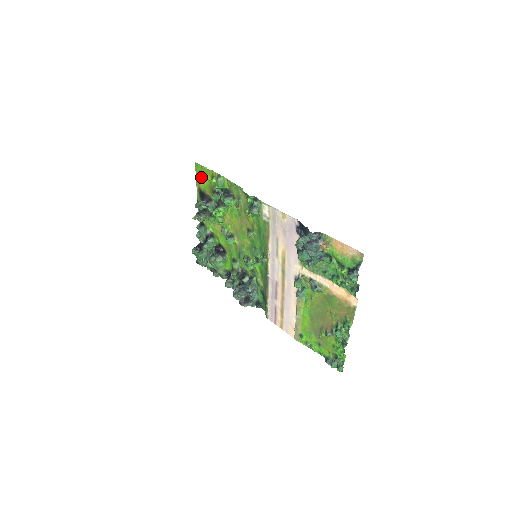
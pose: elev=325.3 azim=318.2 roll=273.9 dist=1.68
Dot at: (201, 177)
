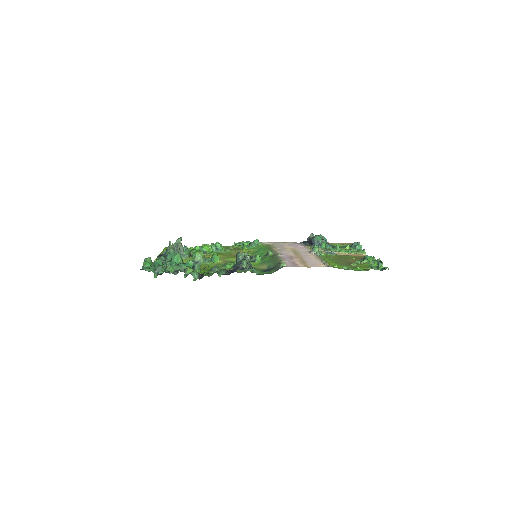
Dot at: occluded
